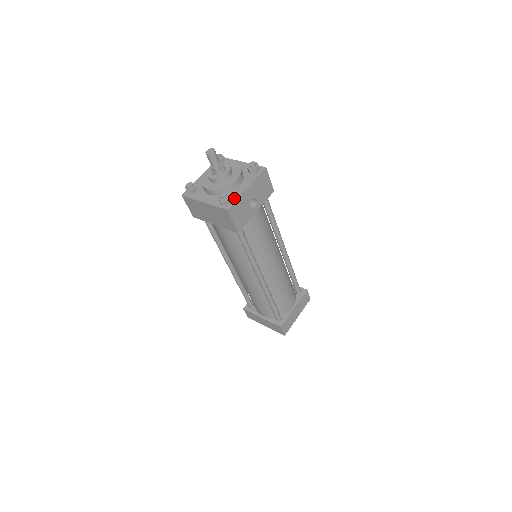
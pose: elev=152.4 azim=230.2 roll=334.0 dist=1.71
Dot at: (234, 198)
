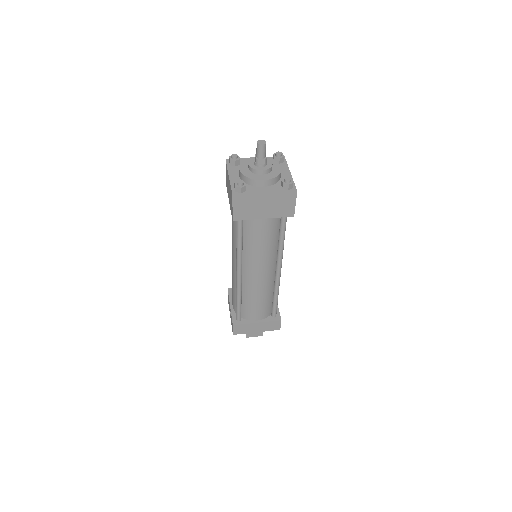
Dot at: occluded
